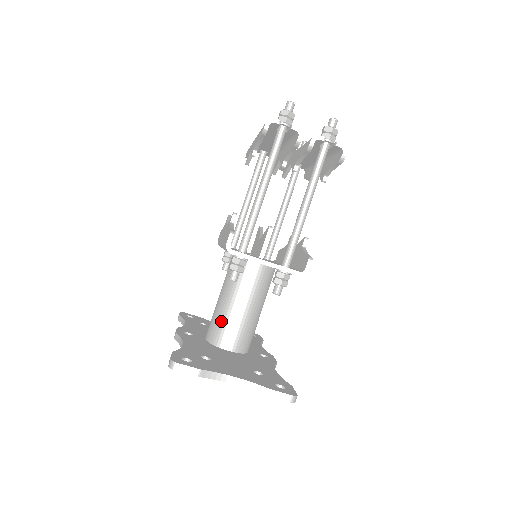
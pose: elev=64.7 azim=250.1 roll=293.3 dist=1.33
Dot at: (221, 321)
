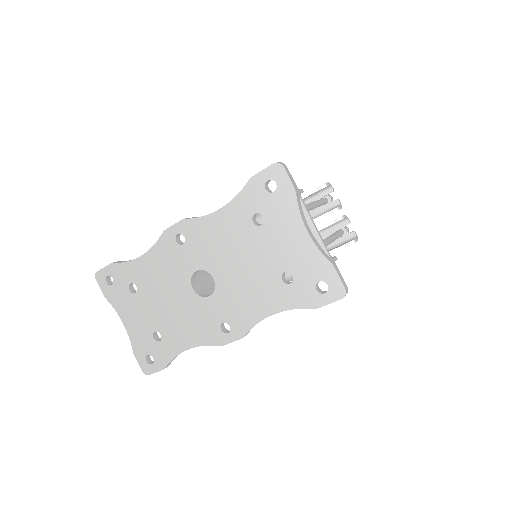
Dot at: occluded
